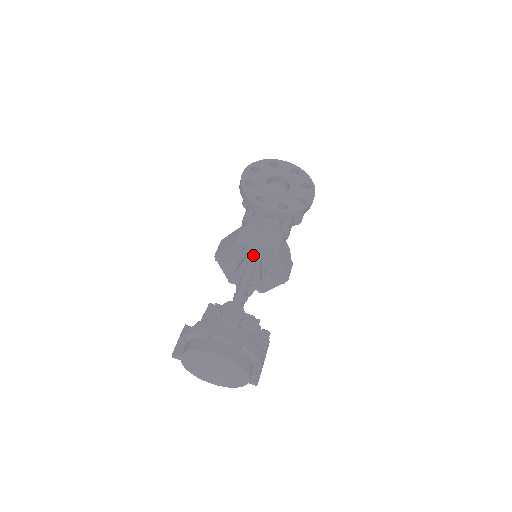
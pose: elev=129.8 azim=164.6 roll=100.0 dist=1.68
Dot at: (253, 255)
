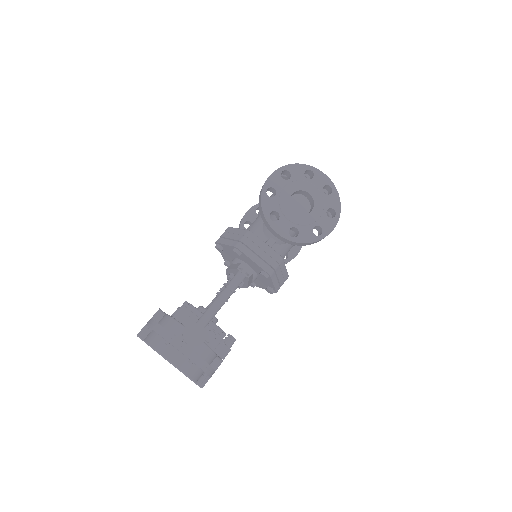
Dot at: (249, 263)
